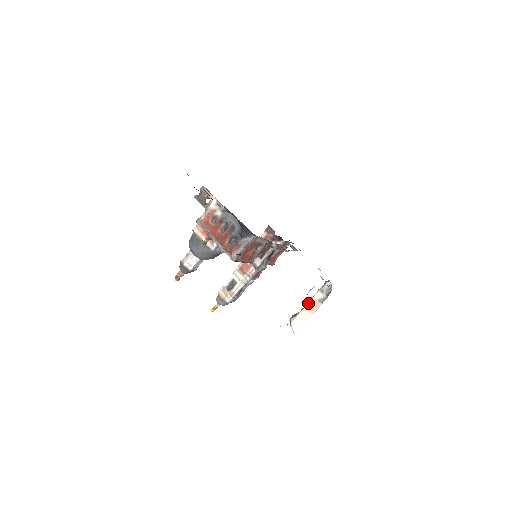
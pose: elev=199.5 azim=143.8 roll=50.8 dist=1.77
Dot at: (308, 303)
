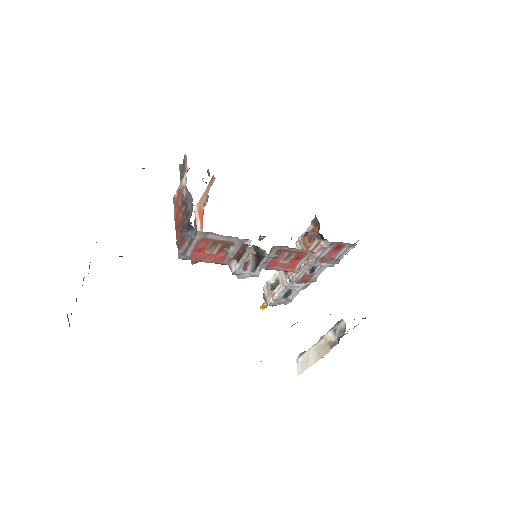
Dot at: (318, 341)
